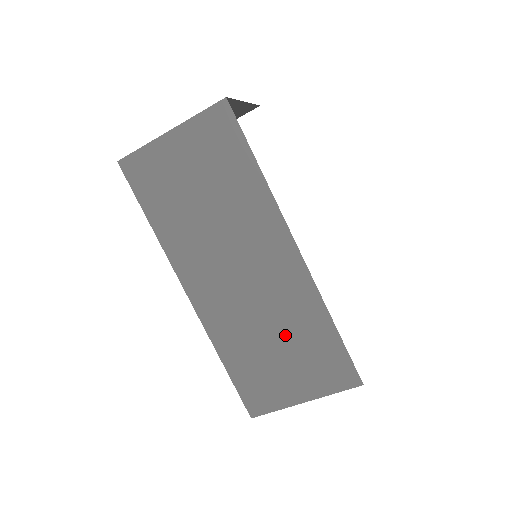
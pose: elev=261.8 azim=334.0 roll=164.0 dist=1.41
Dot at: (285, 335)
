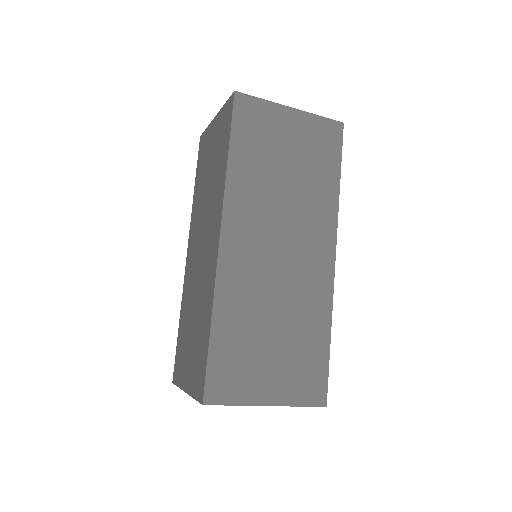
Dot at: (287, 327)
